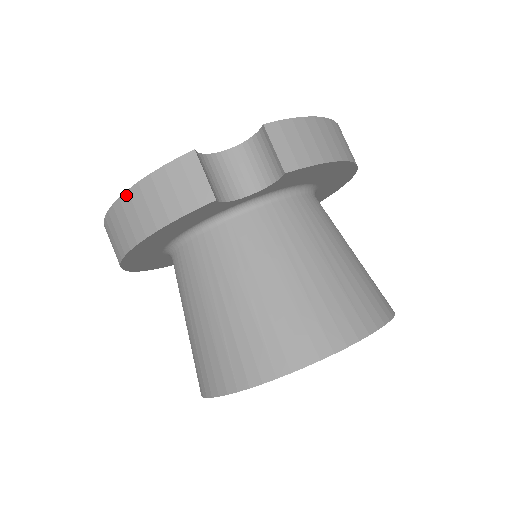
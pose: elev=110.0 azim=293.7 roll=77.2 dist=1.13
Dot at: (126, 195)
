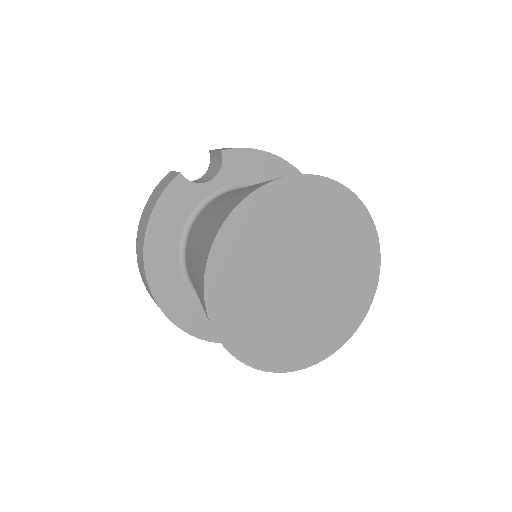
Dot at: (140, 220)
